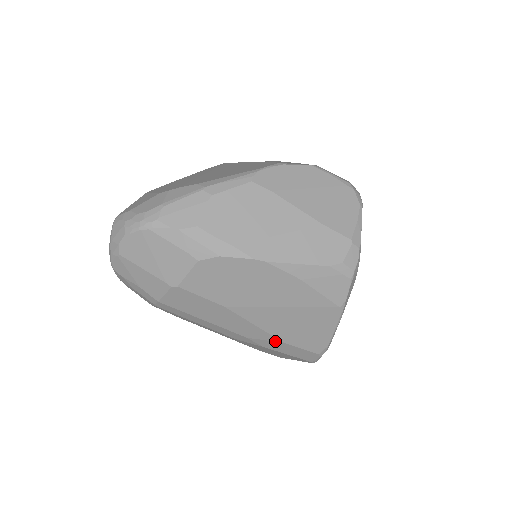
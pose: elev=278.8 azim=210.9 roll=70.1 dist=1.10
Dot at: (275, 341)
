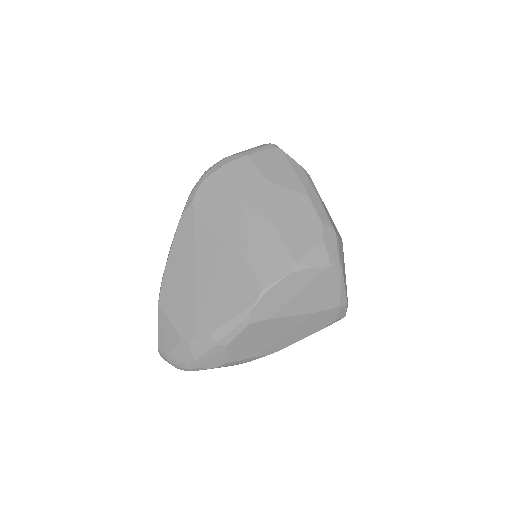
Dot at: occluded
